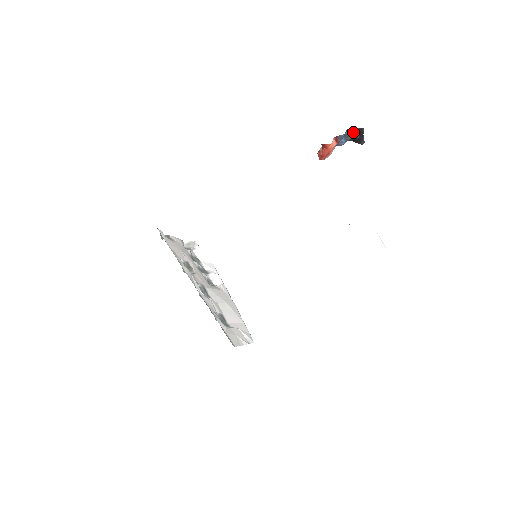
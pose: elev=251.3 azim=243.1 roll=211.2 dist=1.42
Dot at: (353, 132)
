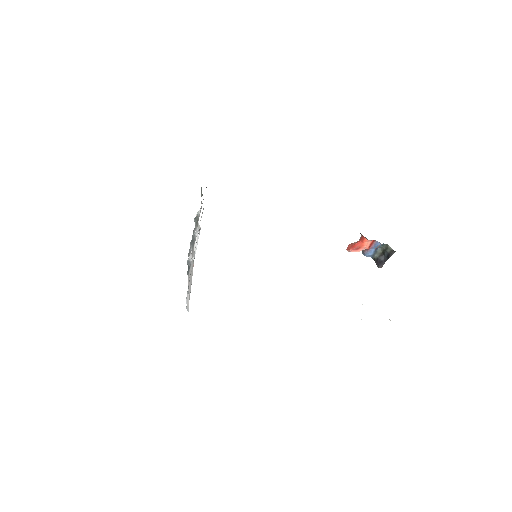
Dot at: (382, 253)
